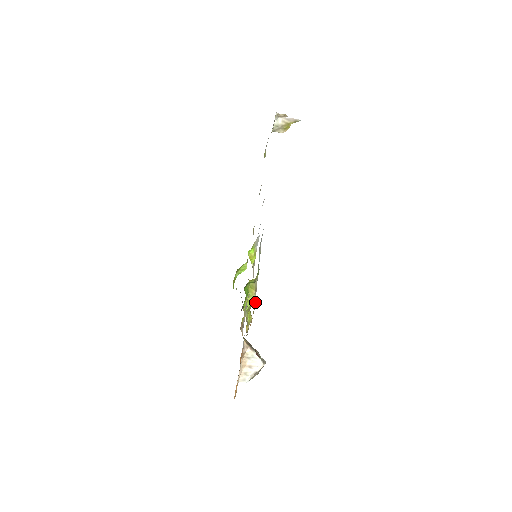
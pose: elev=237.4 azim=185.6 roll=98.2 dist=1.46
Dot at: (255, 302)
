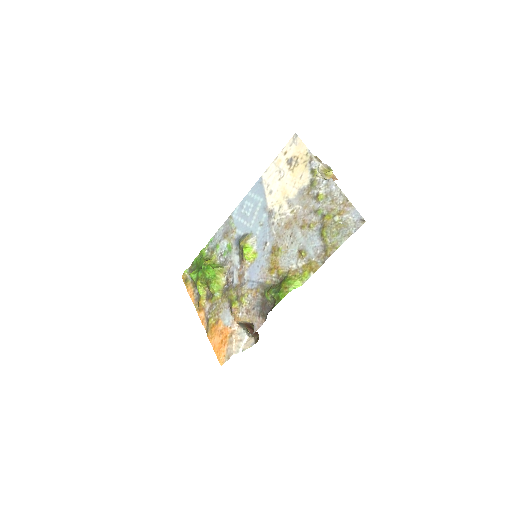
Dot at: (187, 272)
